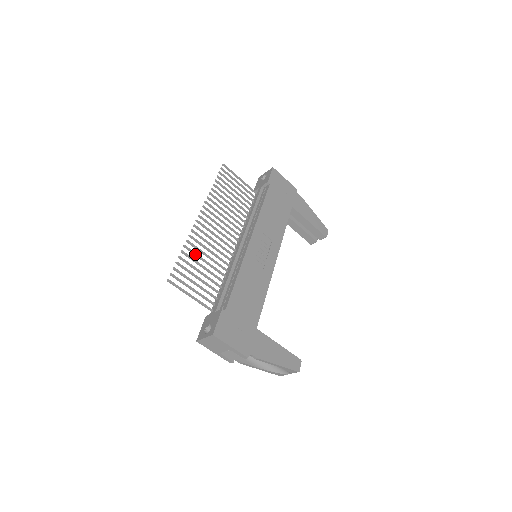
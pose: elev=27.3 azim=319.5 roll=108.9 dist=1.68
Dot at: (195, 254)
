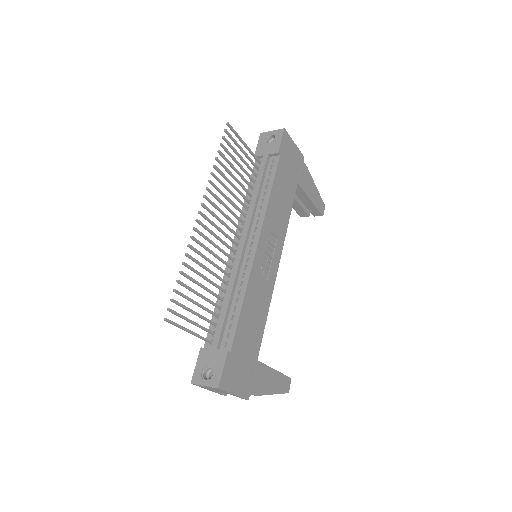
Dot at: (195, 271)
